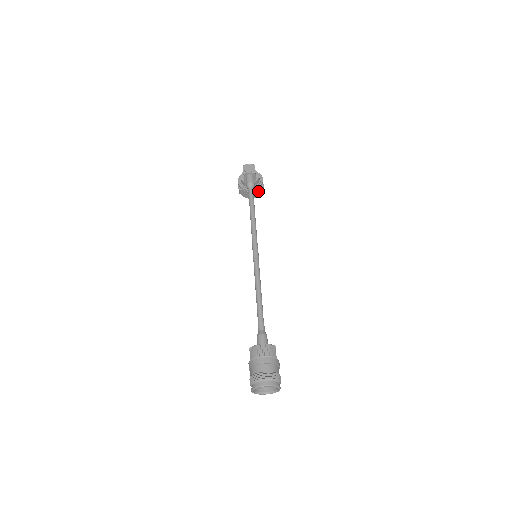
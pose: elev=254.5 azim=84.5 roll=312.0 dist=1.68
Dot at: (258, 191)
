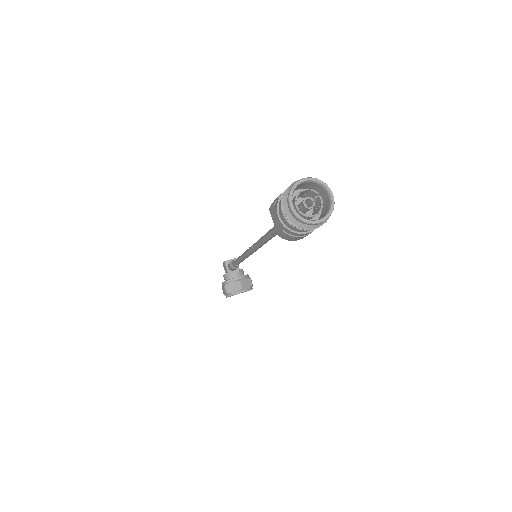
Dot at: (246, 281)
